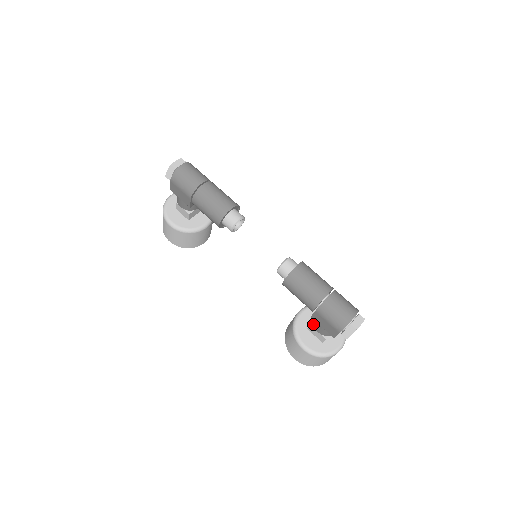
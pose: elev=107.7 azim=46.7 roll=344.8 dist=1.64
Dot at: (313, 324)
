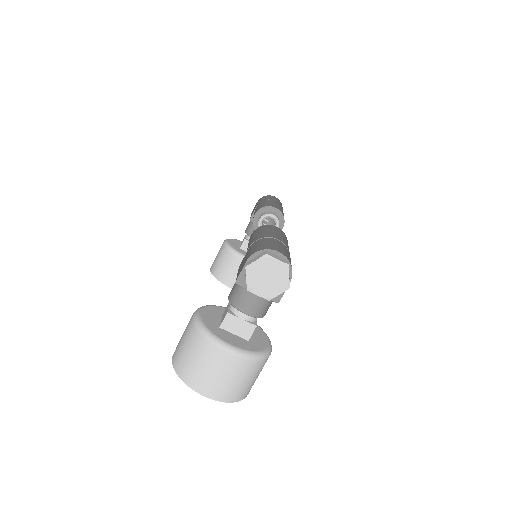
Dot at: occluded
